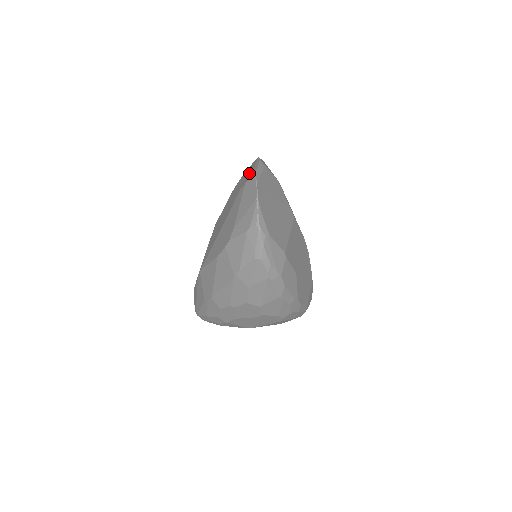
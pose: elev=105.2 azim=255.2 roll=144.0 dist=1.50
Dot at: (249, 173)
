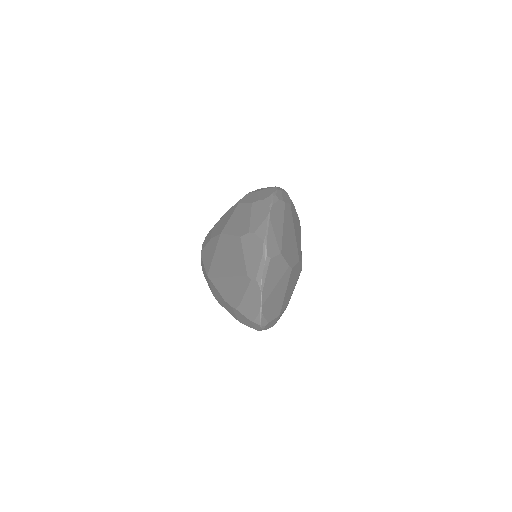
Dot at: (255, 262)
